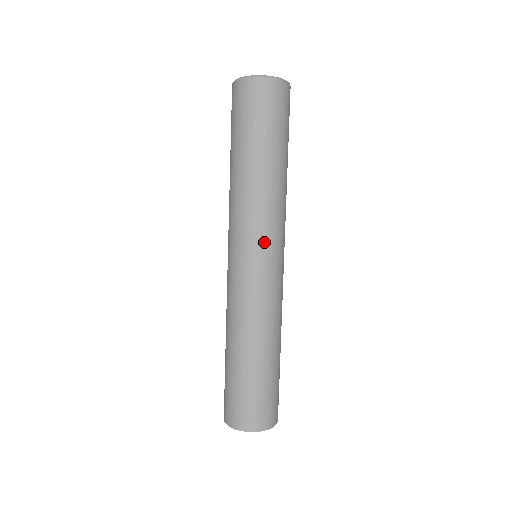
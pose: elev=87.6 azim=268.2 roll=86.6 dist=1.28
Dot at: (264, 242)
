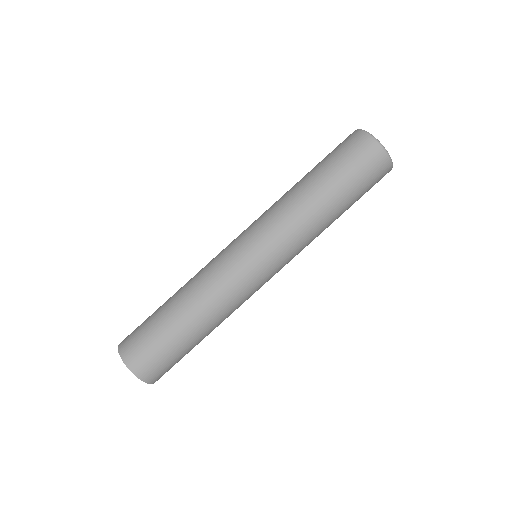
Dot at: (281, 261)
